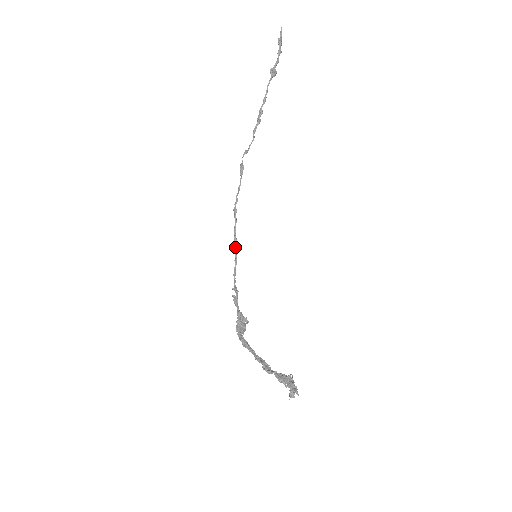
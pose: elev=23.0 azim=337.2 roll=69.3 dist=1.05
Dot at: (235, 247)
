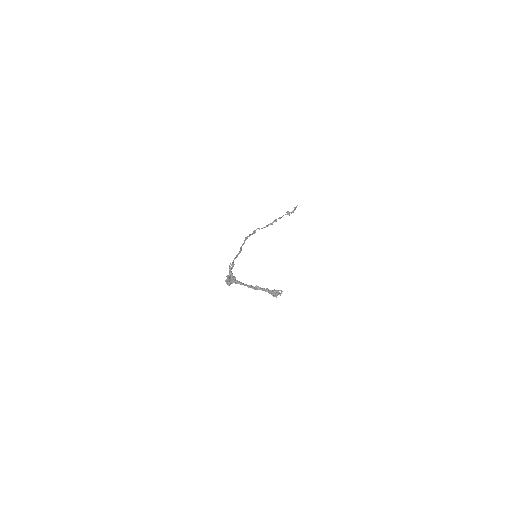
Dot at: (240, 250)
